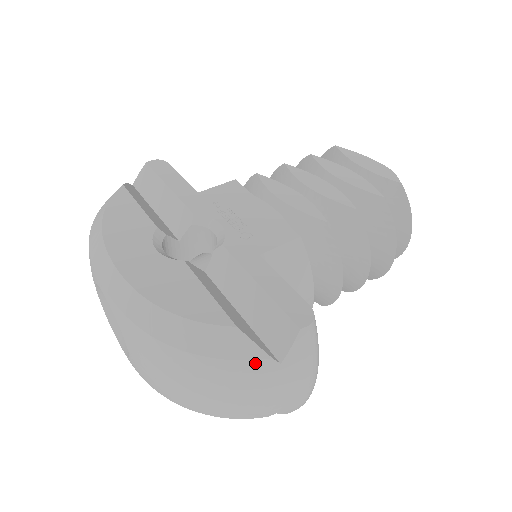
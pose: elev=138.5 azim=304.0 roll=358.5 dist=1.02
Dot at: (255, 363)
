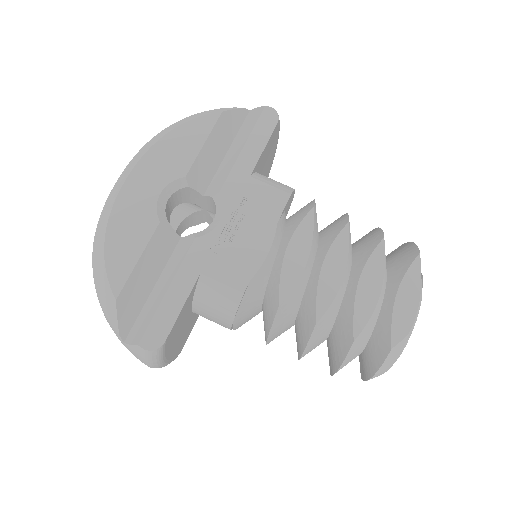
Dot at: (112, 326)
